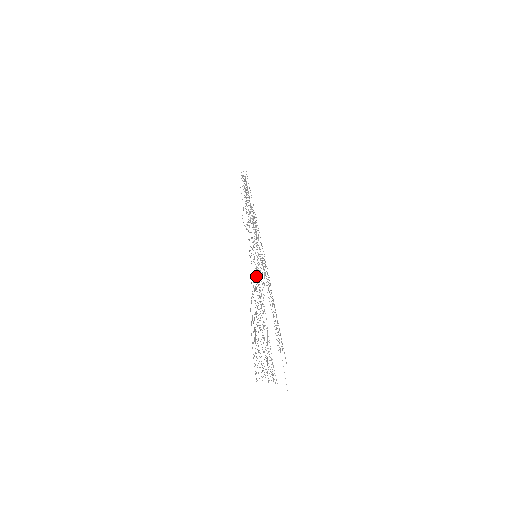
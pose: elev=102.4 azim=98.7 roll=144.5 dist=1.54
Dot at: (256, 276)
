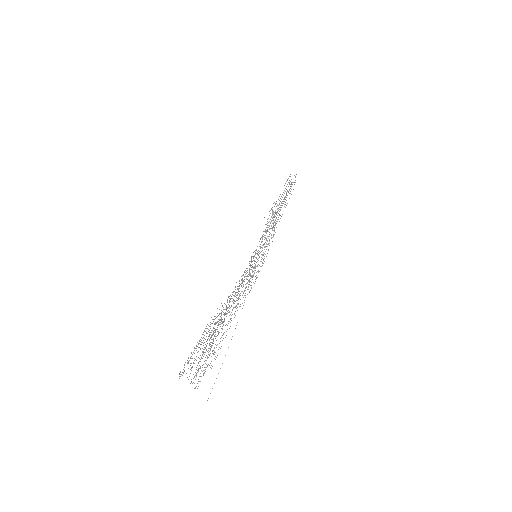
Dot at: occluded
